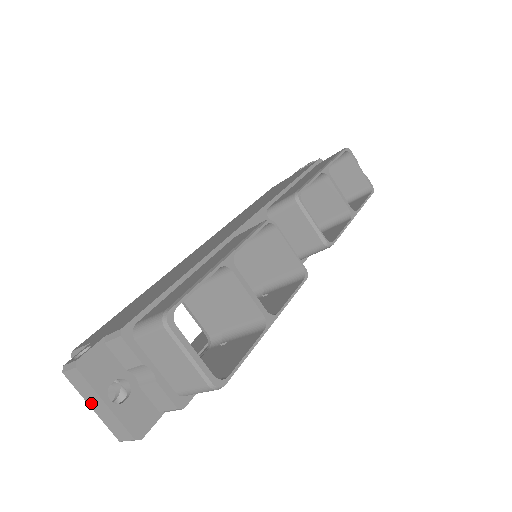
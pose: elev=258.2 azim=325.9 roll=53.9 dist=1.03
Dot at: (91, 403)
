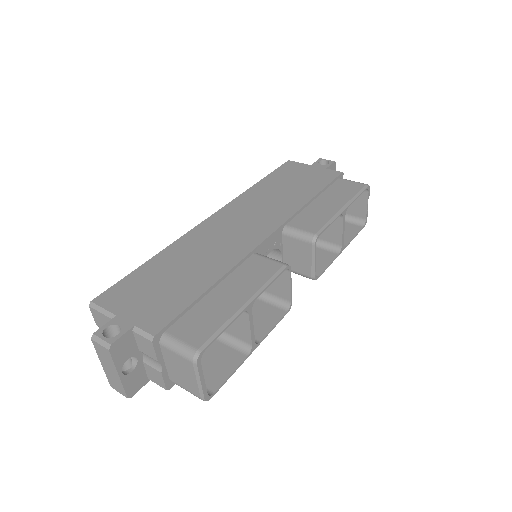
Dot at: (104, 364)
